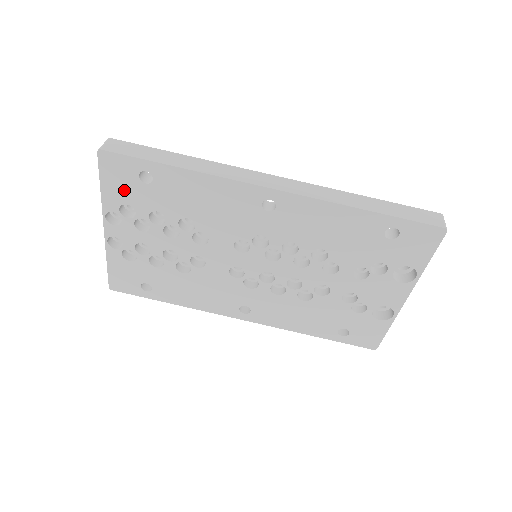
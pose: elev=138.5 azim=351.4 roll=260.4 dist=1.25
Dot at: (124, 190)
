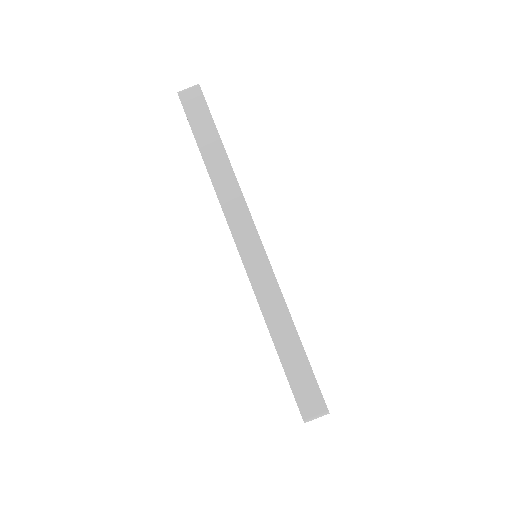
Dot at: occluded
